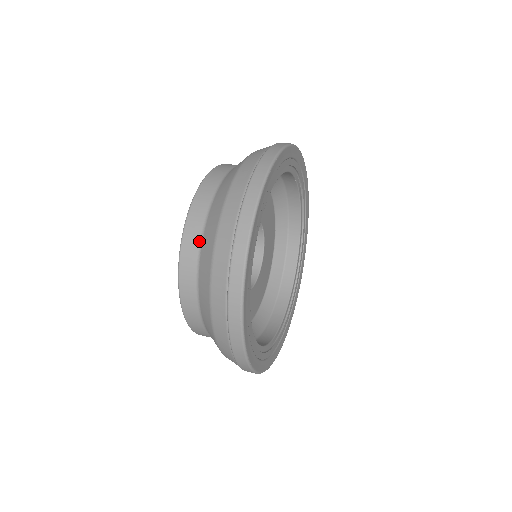
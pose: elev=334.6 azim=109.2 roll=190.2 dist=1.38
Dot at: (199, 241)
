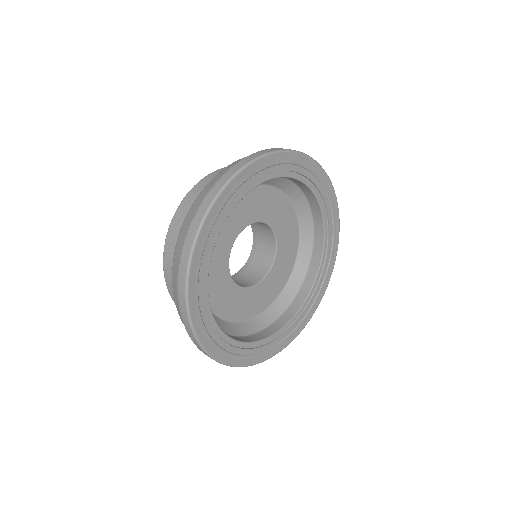
Dot at: occluded
